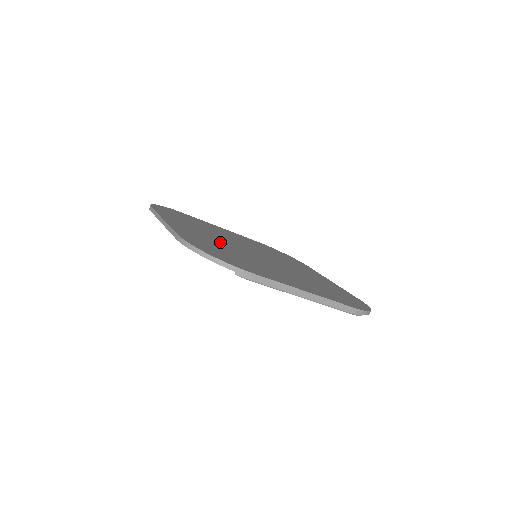
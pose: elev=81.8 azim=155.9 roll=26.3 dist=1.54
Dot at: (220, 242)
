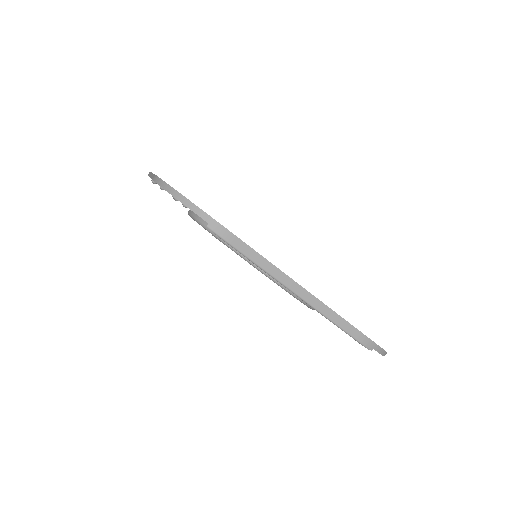
Dot at: occluded
